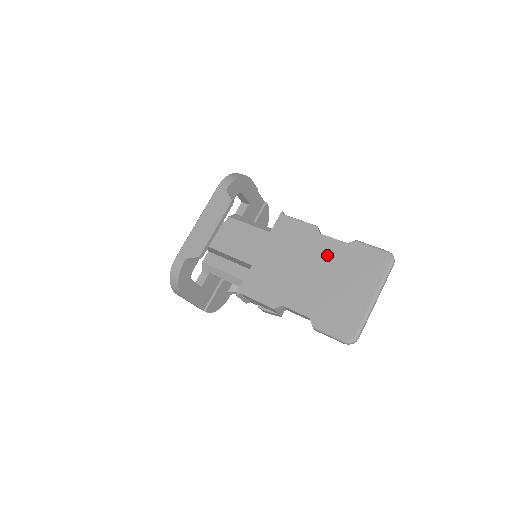
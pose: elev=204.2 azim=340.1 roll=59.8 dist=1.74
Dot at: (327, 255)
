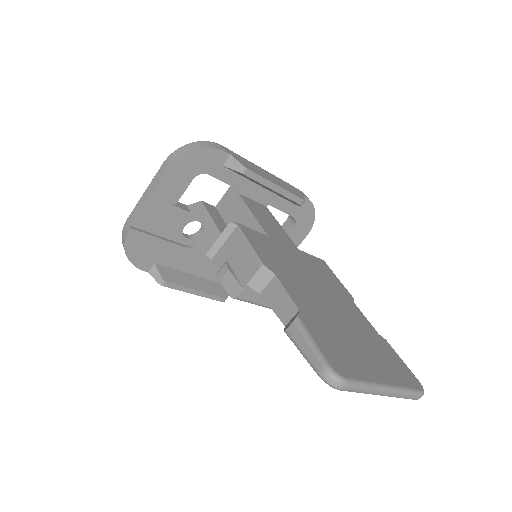
Dot at: (353, 315)
